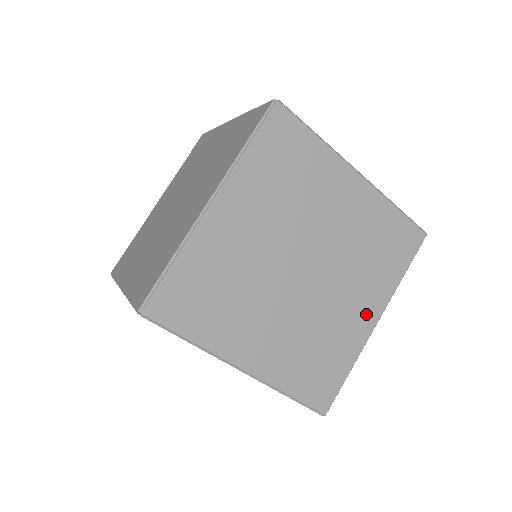
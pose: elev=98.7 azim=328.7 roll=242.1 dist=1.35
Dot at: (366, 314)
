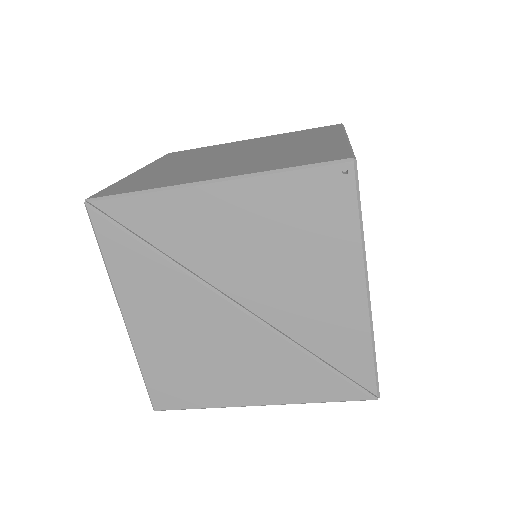
Dot at: (327, 140)
